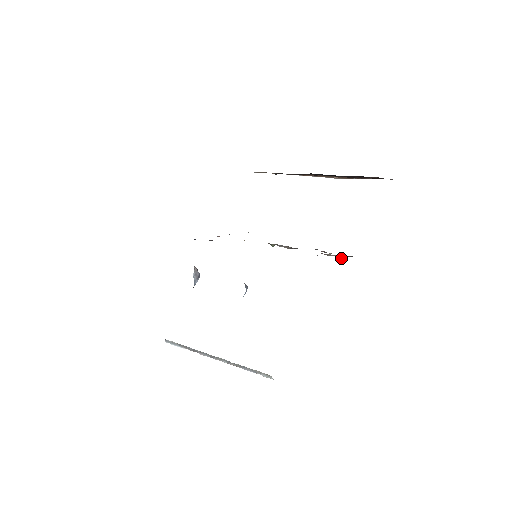
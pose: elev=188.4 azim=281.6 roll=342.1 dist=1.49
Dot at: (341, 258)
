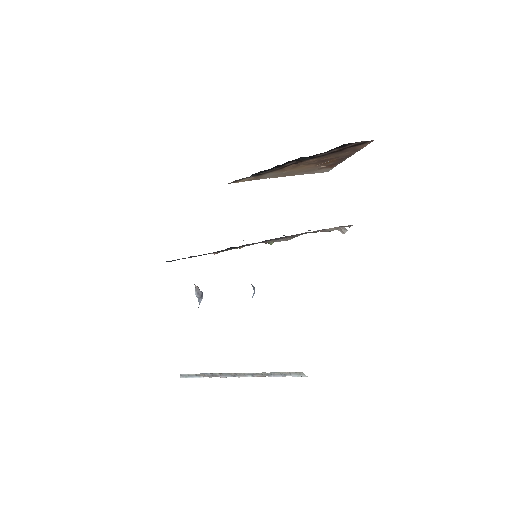
Dot at: (343, 229)
